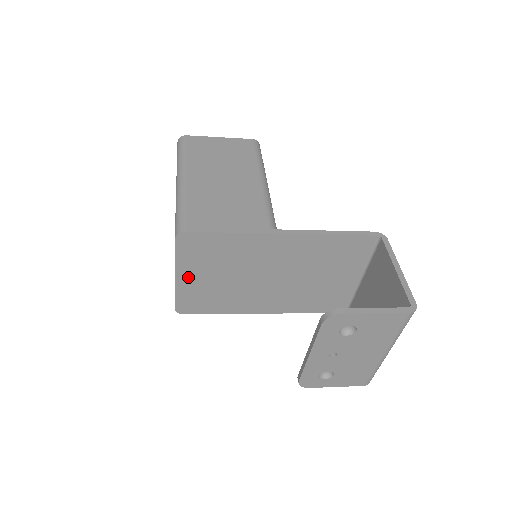
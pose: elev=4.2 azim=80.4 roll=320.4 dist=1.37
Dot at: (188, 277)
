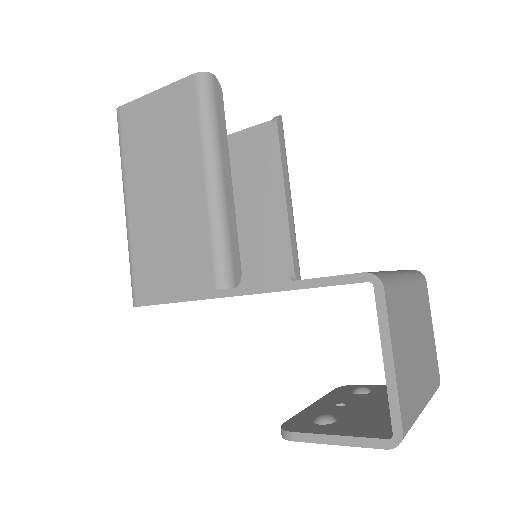
Dot at: occluded
